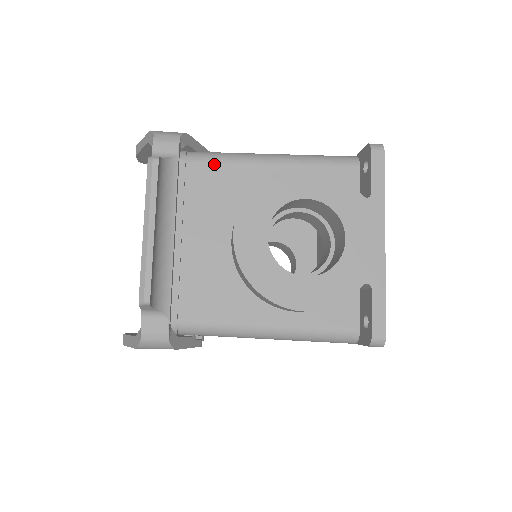
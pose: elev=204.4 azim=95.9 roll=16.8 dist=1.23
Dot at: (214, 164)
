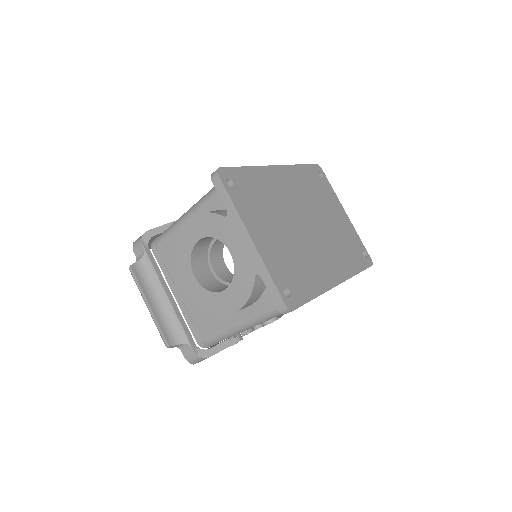
Dot at: (167, 240)
